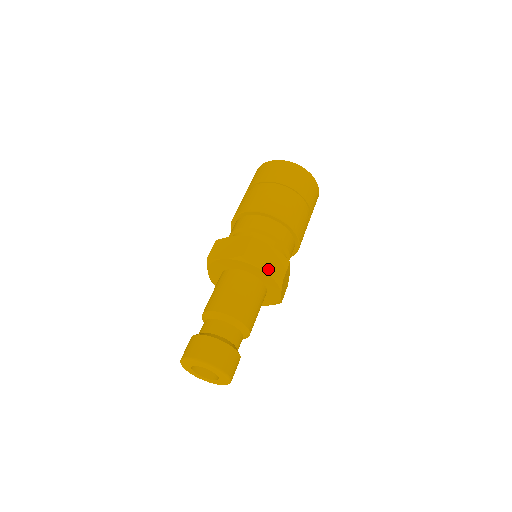
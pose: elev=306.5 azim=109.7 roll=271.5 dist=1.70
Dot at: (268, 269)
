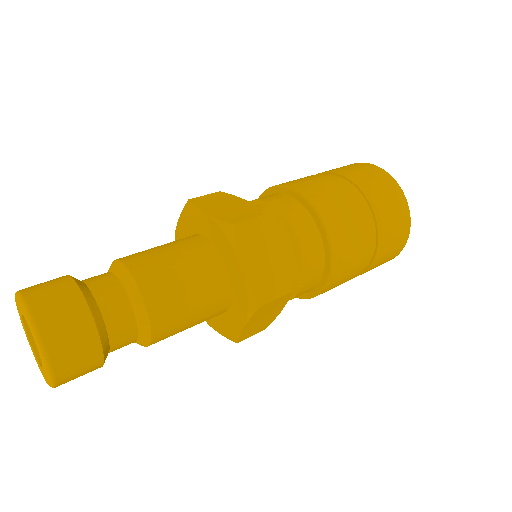
Dot at: (251, 273)
